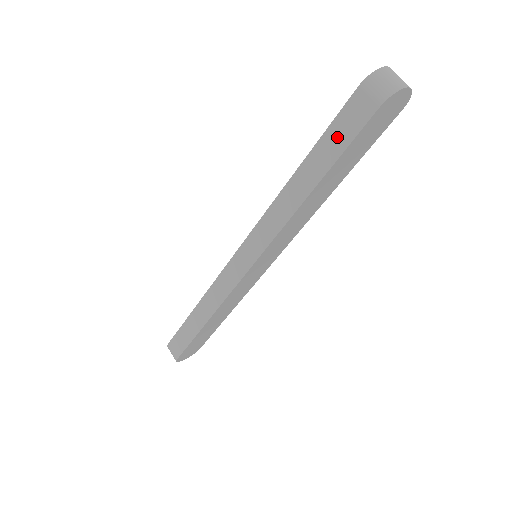
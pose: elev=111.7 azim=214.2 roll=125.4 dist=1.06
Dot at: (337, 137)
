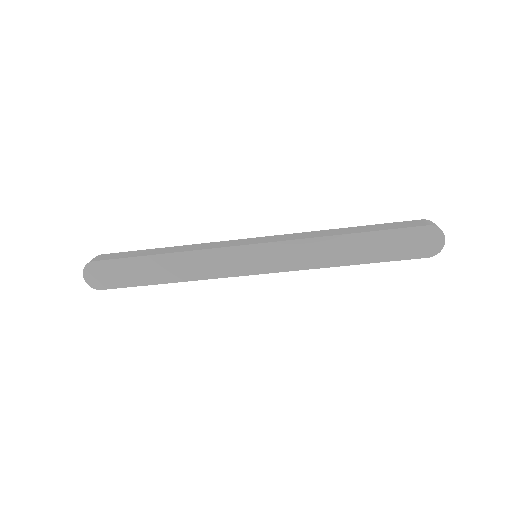
Dot at: (391, 226)
